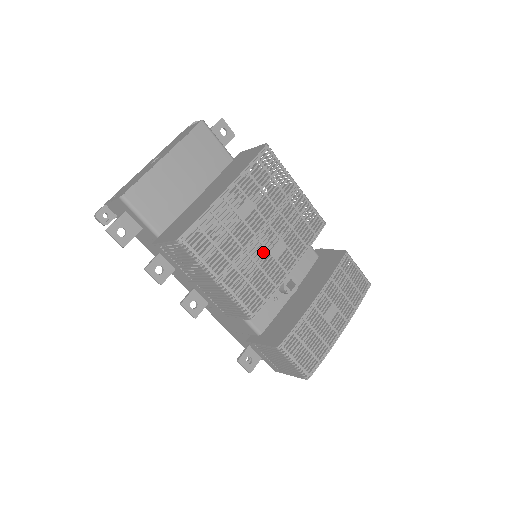
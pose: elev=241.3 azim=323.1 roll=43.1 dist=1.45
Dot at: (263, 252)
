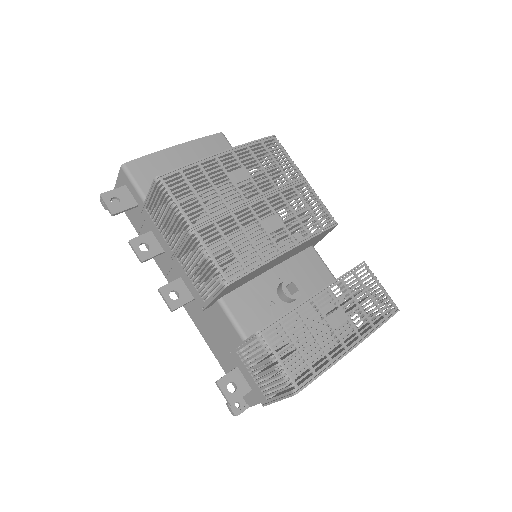
Dot at: (253, 221)
